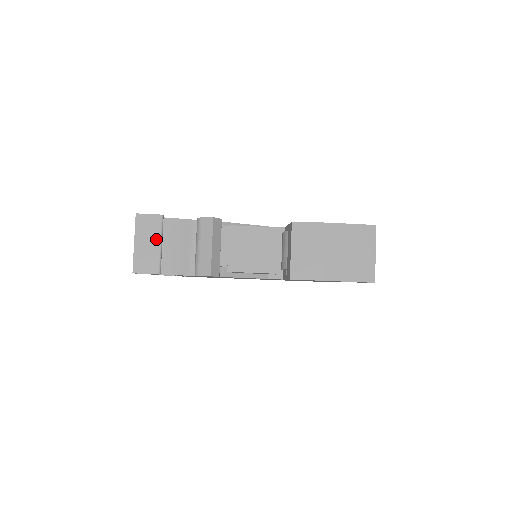
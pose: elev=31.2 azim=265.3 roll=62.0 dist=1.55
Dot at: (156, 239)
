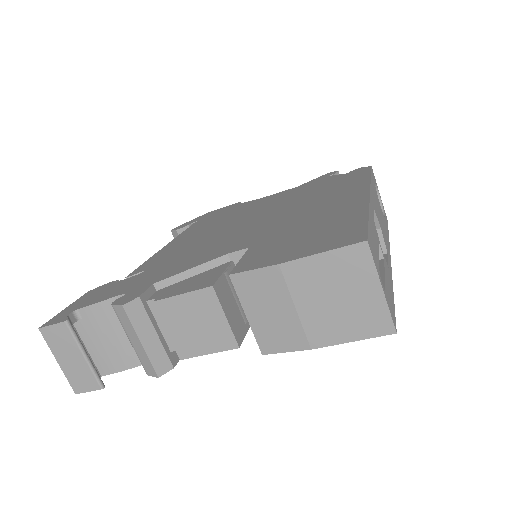
Dot at: (76, 351)
